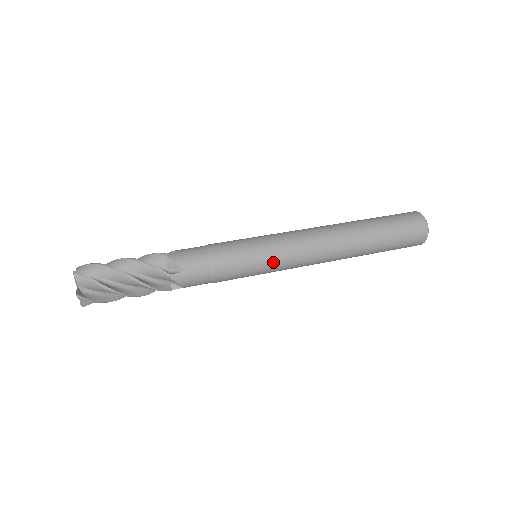
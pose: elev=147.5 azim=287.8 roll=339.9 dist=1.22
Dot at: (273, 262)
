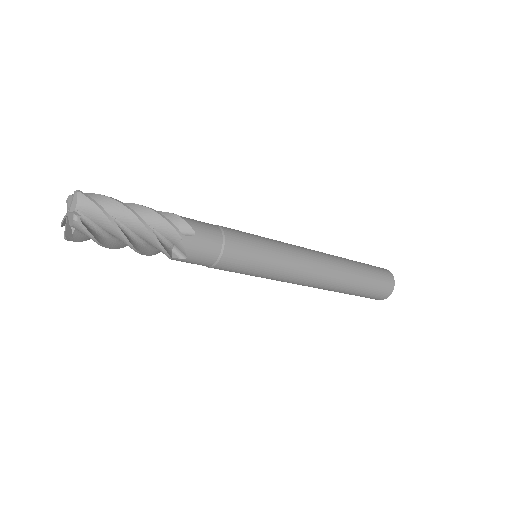
Dot at: (277, 263)
